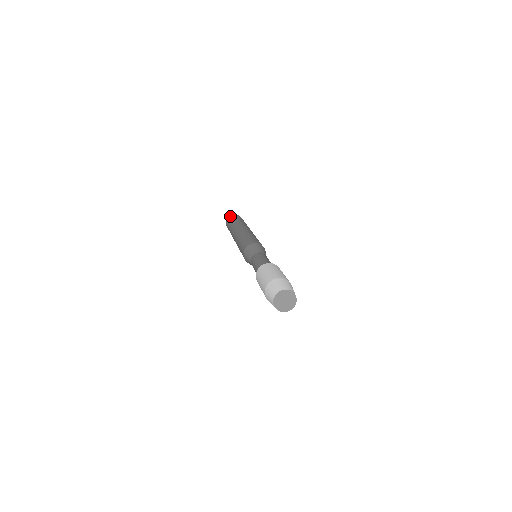
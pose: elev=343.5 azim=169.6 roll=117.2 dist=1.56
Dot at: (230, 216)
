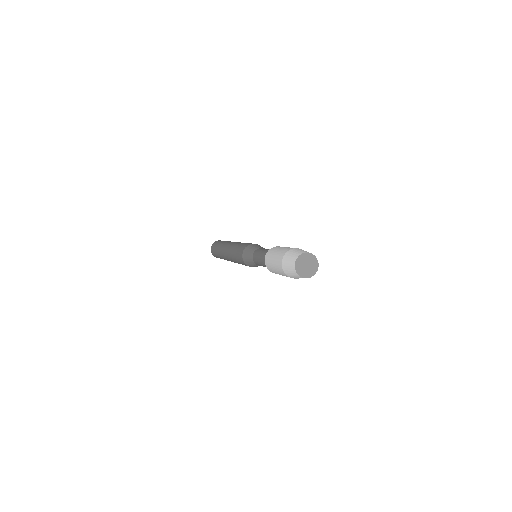
Dot at: (212, 246)
